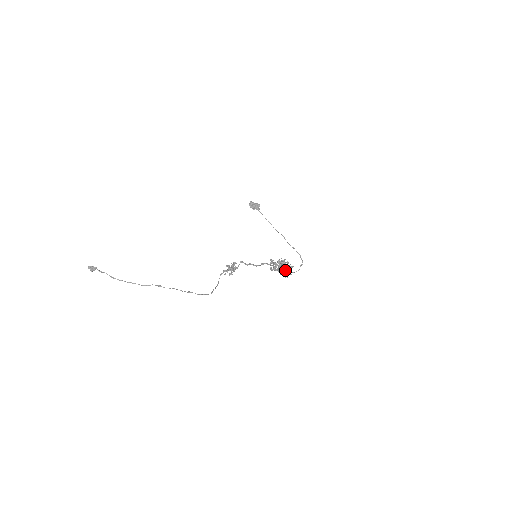
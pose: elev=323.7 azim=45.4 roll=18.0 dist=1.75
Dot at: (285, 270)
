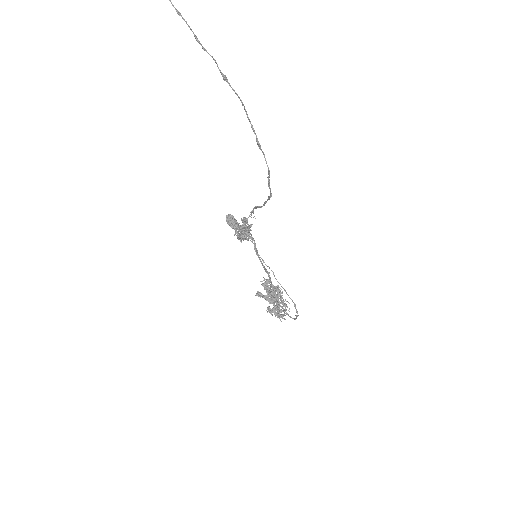
Dot at: (277, 308)
